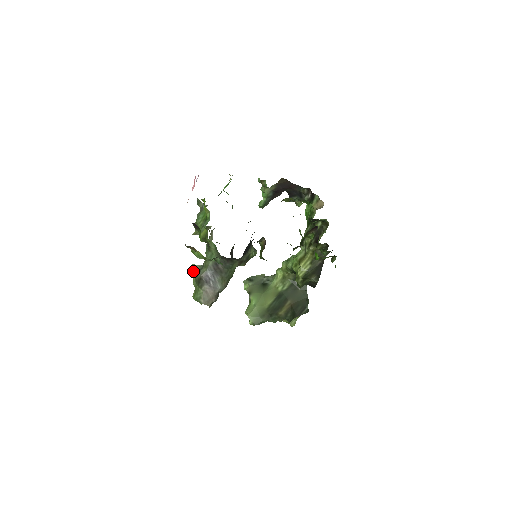
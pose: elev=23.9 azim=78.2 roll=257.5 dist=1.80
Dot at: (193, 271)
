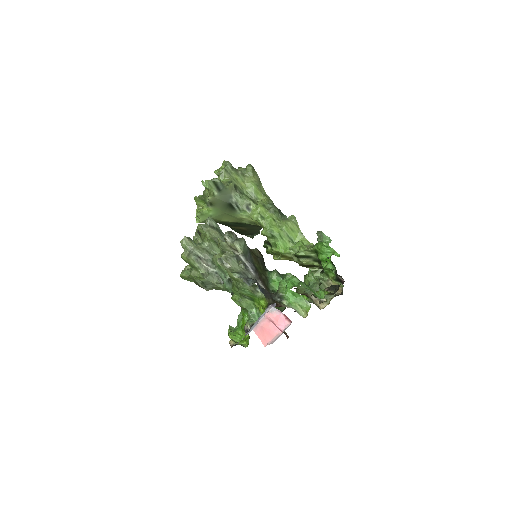
Dot at: (198, 278)
